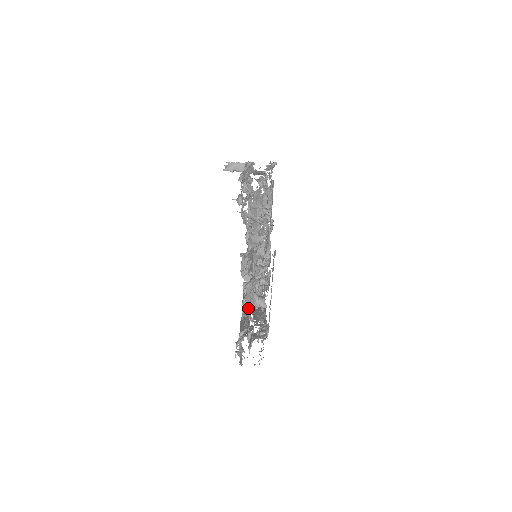
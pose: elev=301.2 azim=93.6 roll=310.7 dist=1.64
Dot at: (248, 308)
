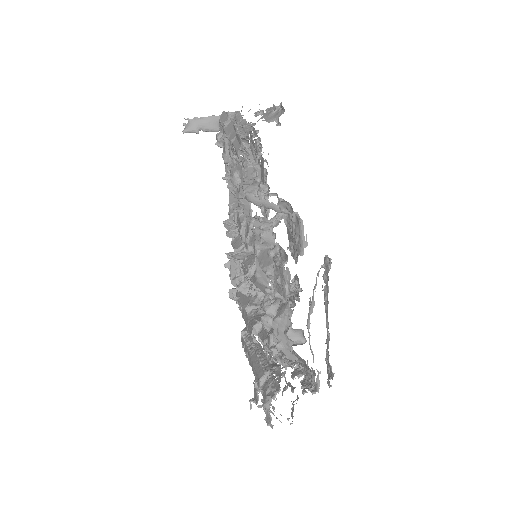
Dot at: (285, 354)
